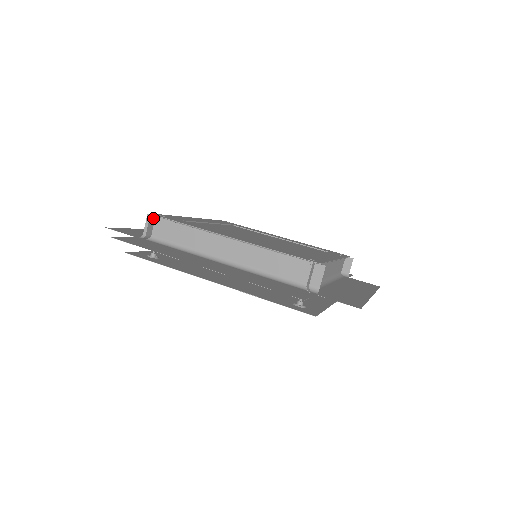
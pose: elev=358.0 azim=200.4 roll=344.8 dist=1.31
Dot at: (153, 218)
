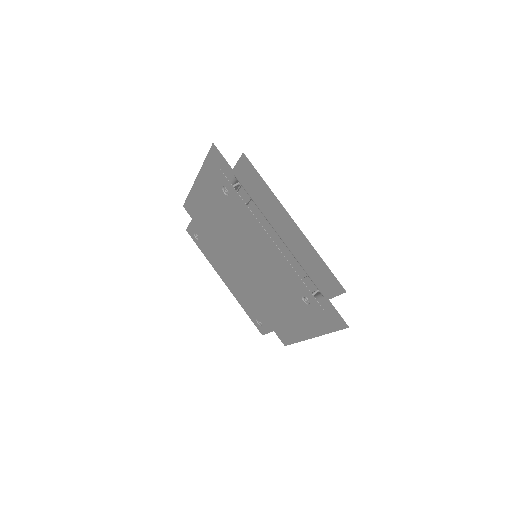
Dot at: occluded
